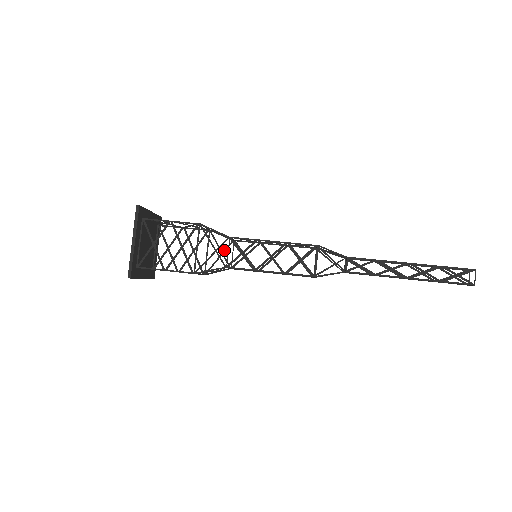
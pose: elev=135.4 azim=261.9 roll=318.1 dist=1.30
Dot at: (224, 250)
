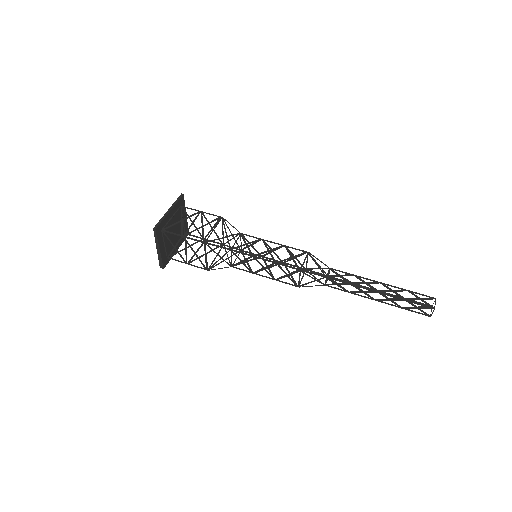
Dot at: occluded
